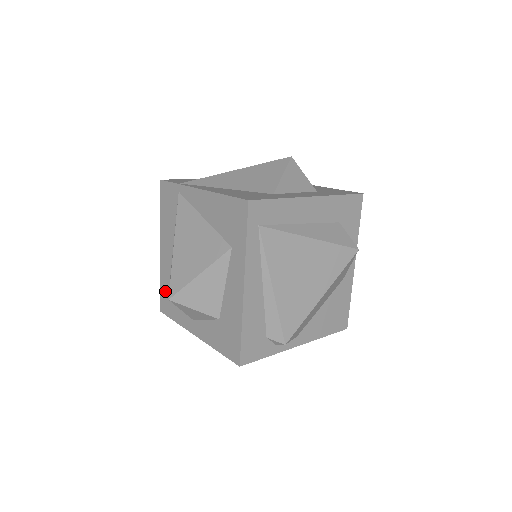
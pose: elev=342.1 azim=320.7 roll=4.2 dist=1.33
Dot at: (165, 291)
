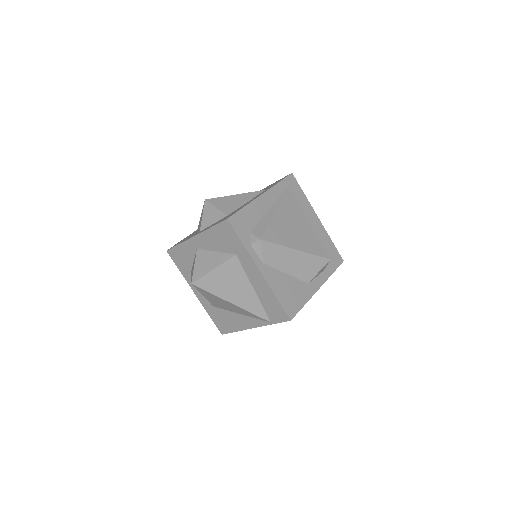
Dot at: occluded
